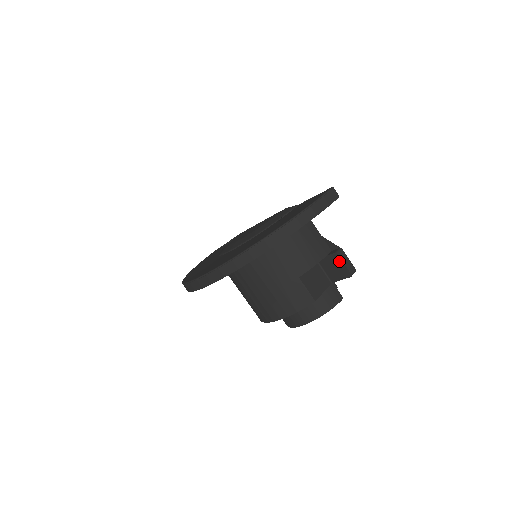
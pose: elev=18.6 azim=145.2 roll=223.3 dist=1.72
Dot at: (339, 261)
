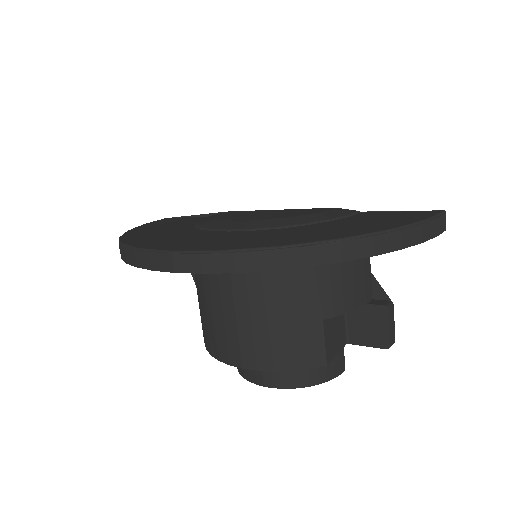
Dot at: (383, 320)
